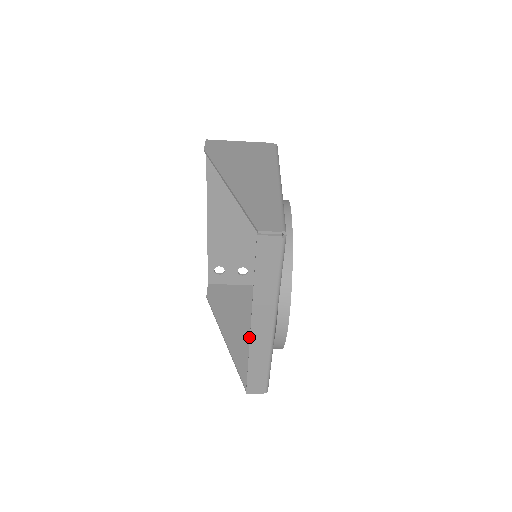
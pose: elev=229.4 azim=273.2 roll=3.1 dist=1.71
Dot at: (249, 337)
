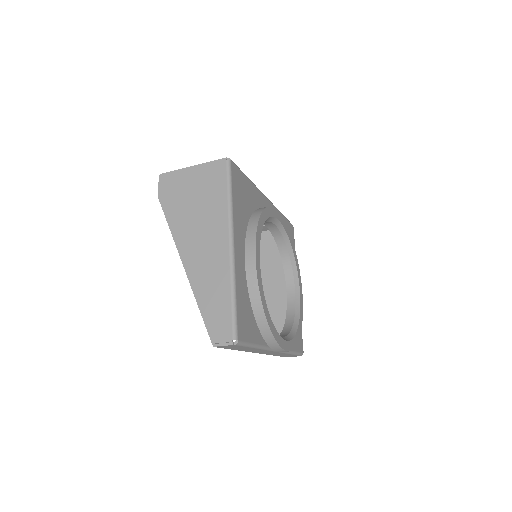
Dot at: (284, 296)
